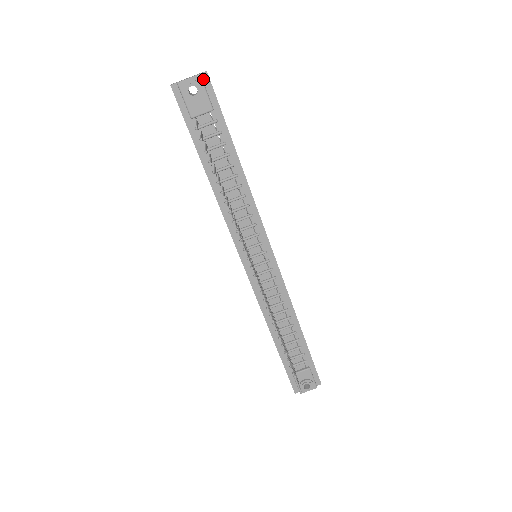
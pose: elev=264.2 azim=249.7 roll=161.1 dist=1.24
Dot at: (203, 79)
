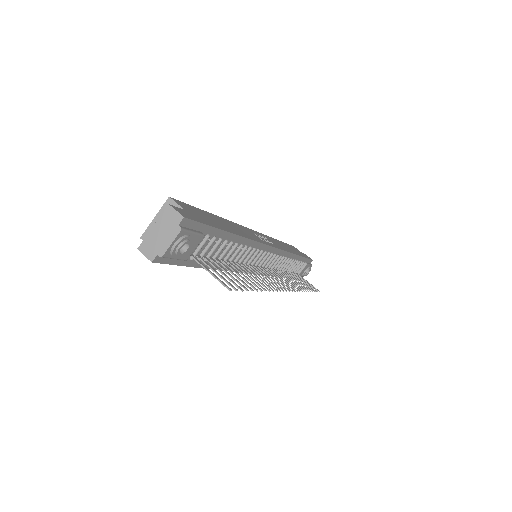
Dot at: (183, 226)
